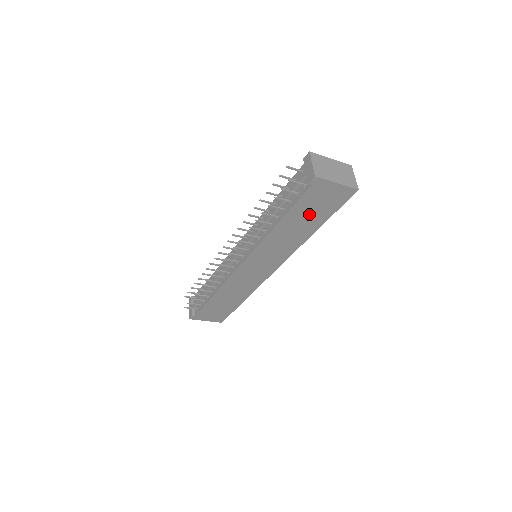
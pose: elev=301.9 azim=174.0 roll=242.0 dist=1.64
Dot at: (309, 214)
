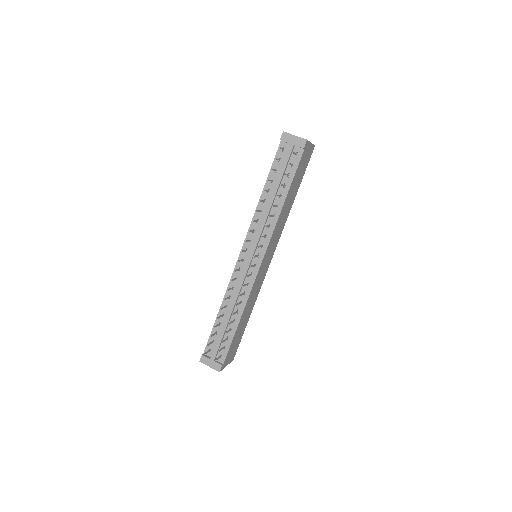
Dot at: (297, 181)
